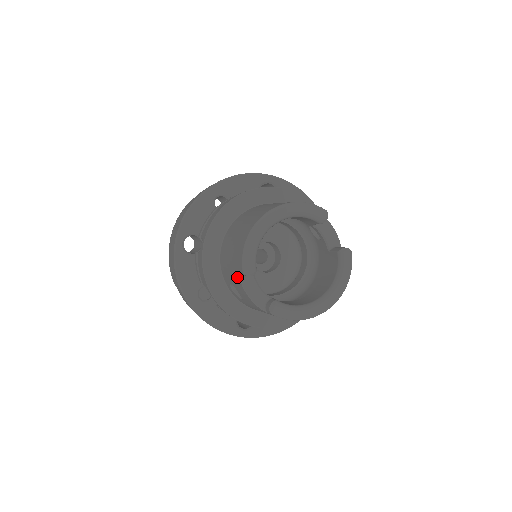
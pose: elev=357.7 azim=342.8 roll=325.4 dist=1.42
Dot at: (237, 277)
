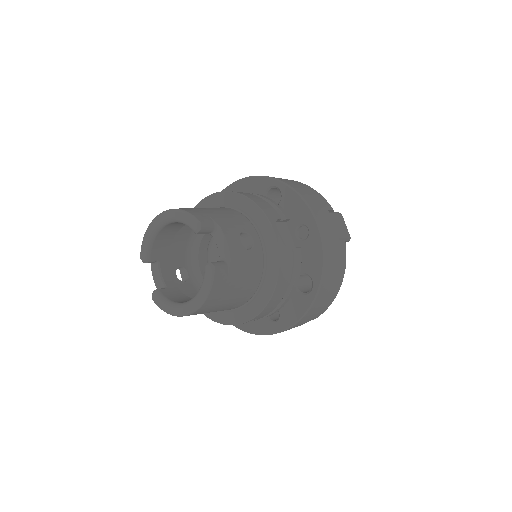
Dot at: occluded
